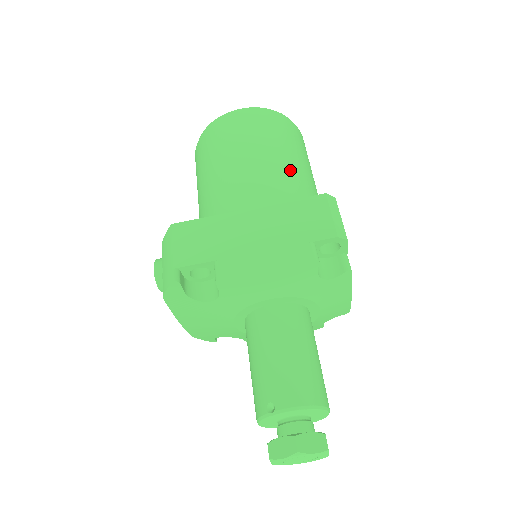
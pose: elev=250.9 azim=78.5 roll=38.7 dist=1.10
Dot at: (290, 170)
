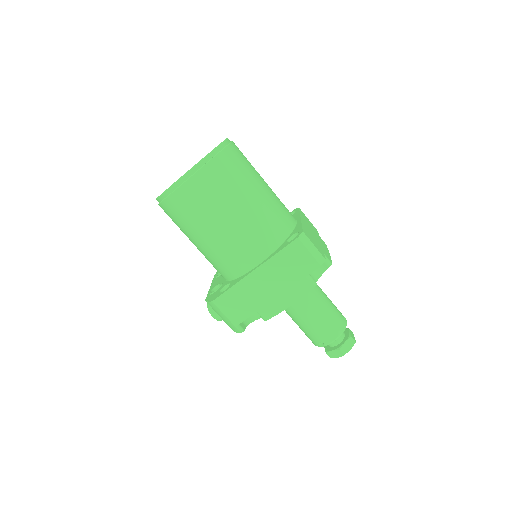
Dot at: (255, 213)
